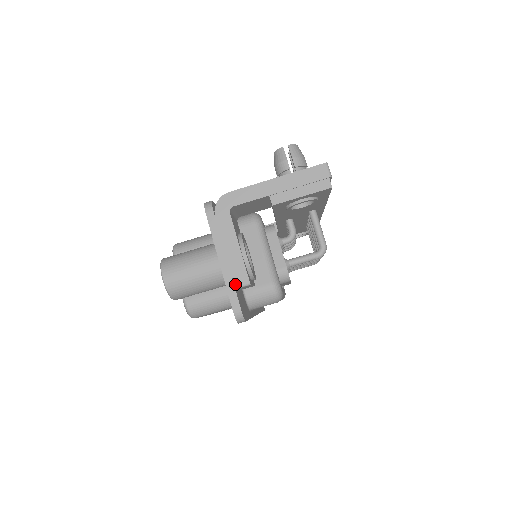
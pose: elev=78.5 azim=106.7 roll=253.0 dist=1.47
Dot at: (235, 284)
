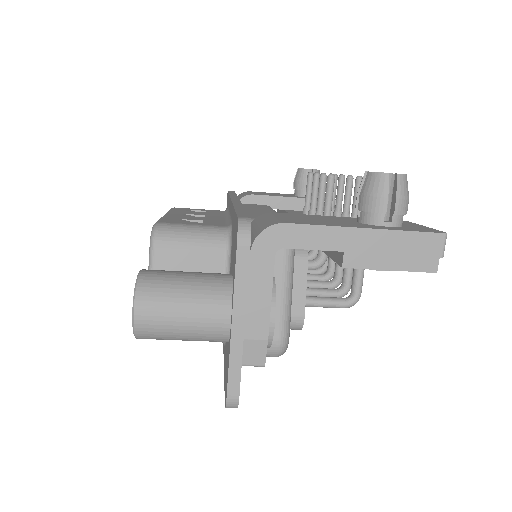
Dot at: (243, 360)
